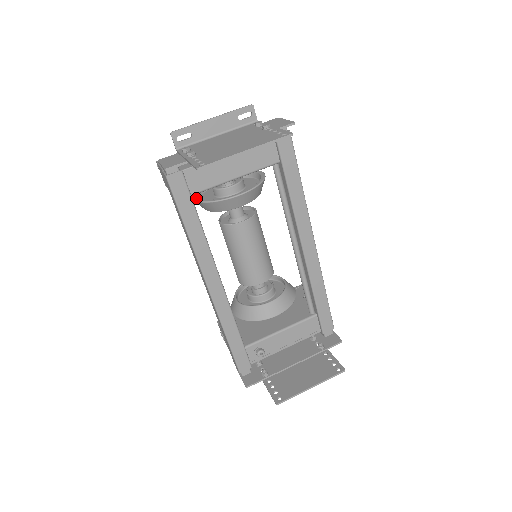
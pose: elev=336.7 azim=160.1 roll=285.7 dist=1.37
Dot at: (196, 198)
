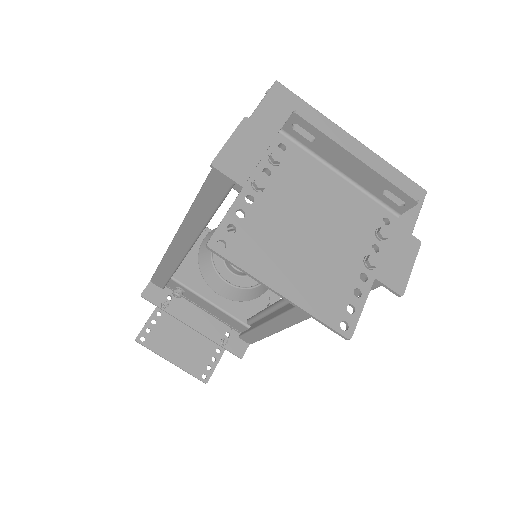
Dot at: occluded
